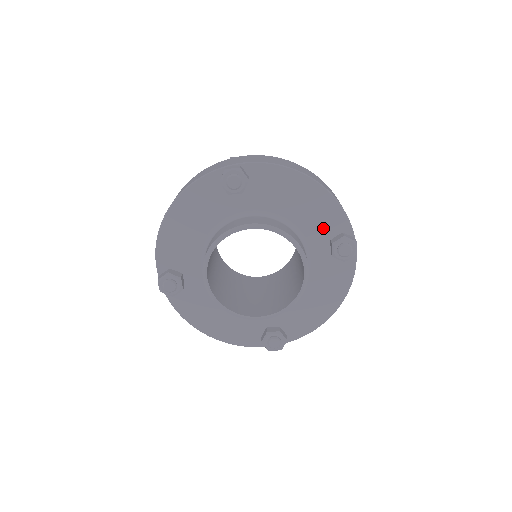
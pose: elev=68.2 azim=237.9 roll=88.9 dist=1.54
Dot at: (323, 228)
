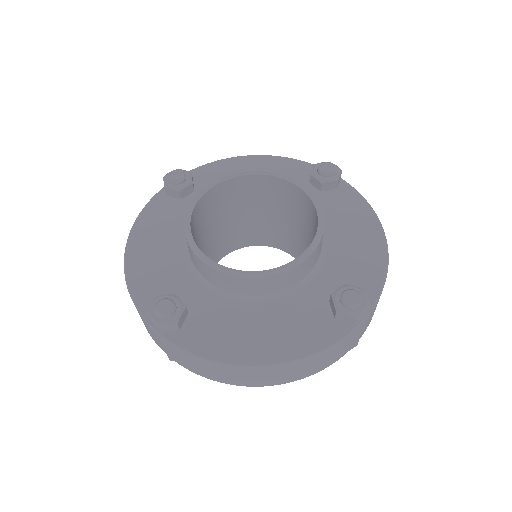
Dot at: occluded
